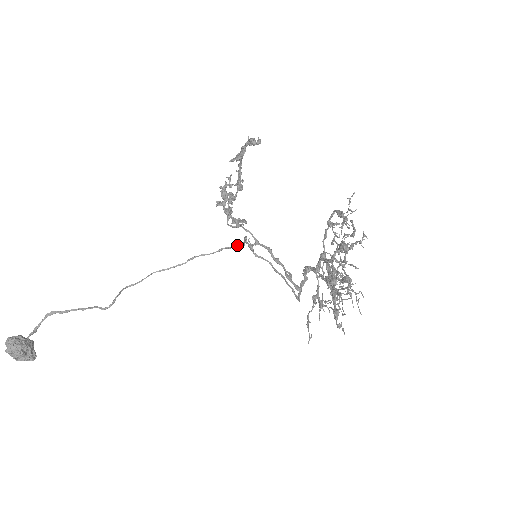
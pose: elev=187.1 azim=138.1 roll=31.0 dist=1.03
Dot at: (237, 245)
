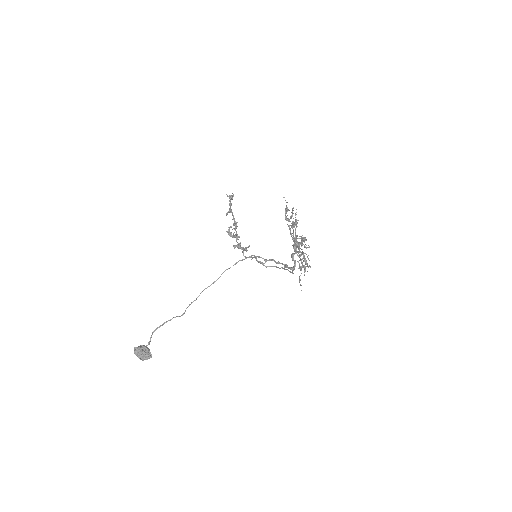
Dot at: occluded
